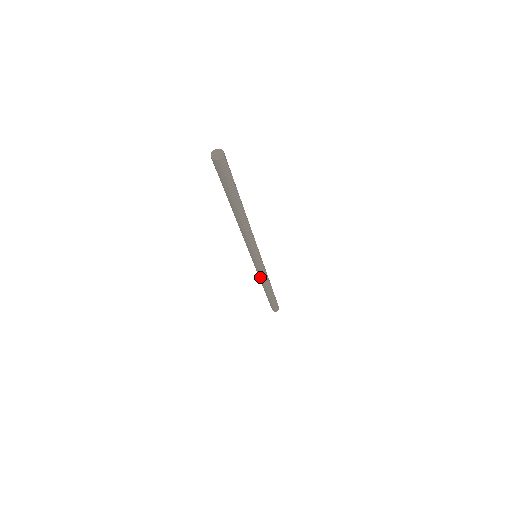
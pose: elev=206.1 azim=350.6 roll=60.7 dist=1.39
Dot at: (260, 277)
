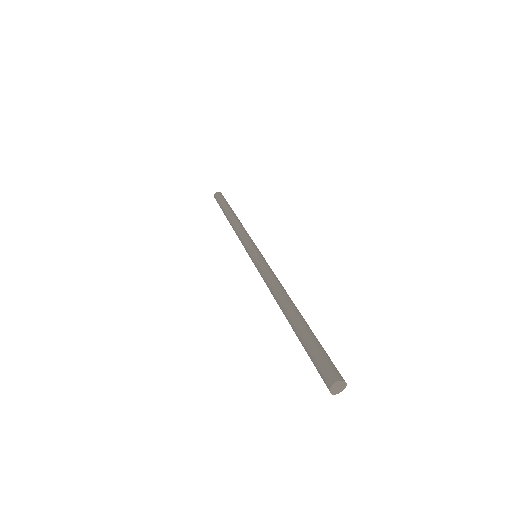
Dot at: occluded
